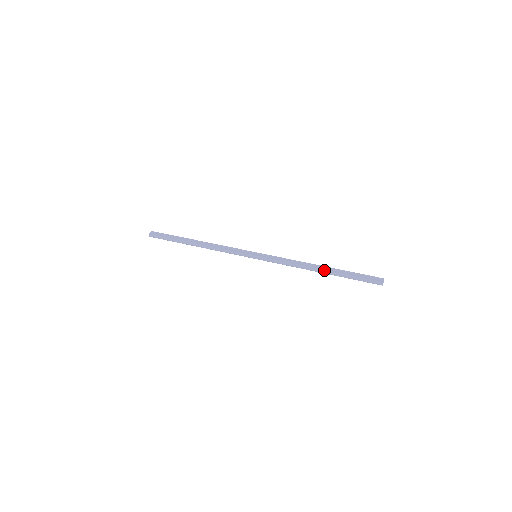
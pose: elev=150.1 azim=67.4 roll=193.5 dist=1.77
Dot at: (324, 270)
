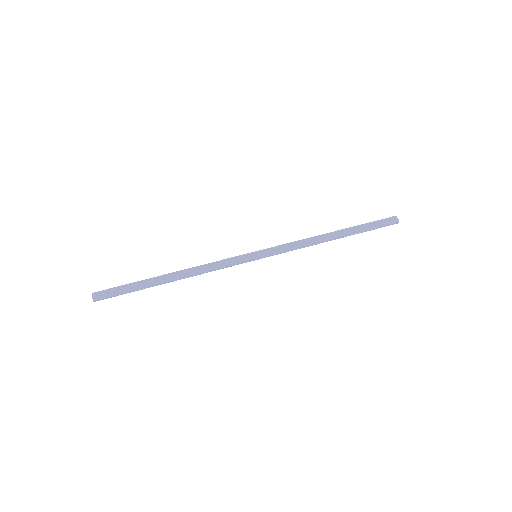
Dot at: (339, 235)
